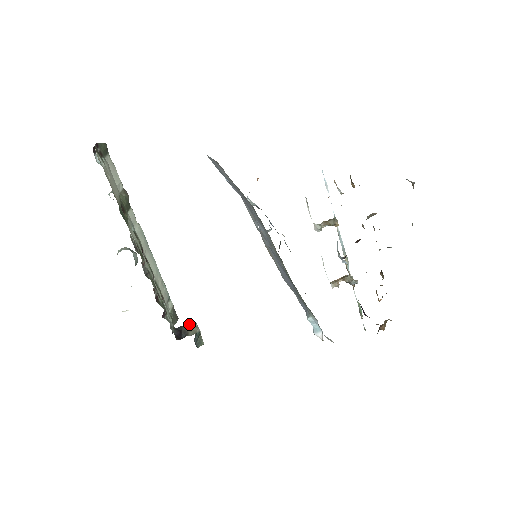
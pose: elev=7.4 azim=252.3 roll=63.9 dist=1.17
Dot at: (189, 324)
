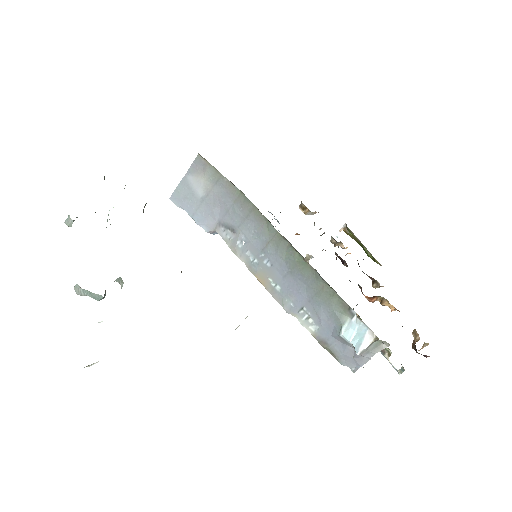
Dot at: occluded
